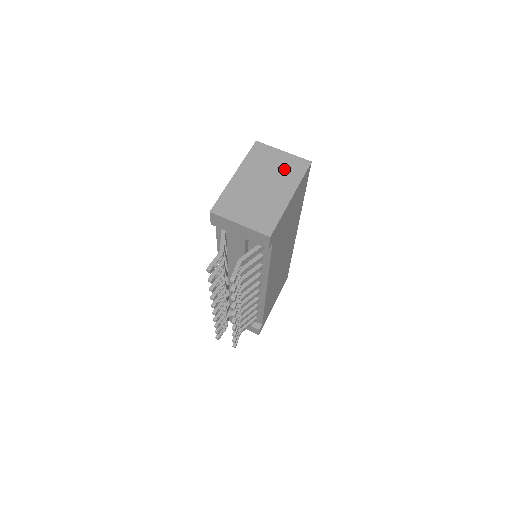
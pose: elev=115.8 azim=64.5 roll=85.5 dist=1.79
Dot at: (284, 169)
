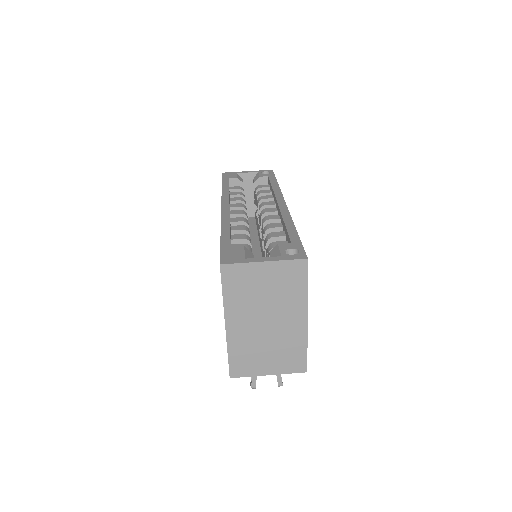
Dot at: (279, 288)
